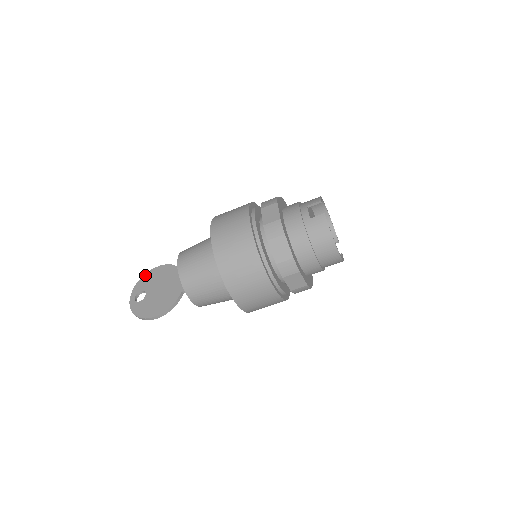
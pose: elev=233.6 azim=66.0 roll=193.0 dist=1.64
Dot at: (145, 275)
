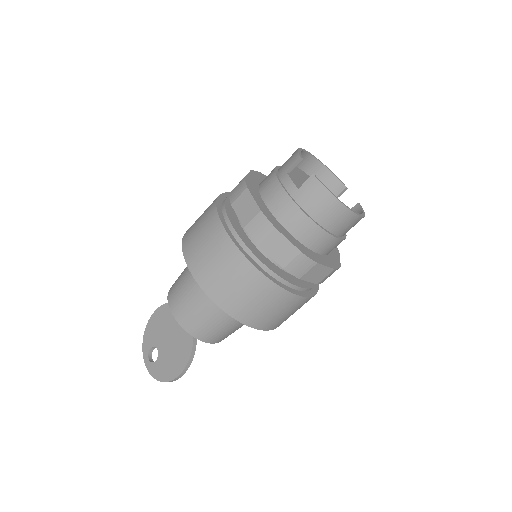
Dot at: (147, 326)
